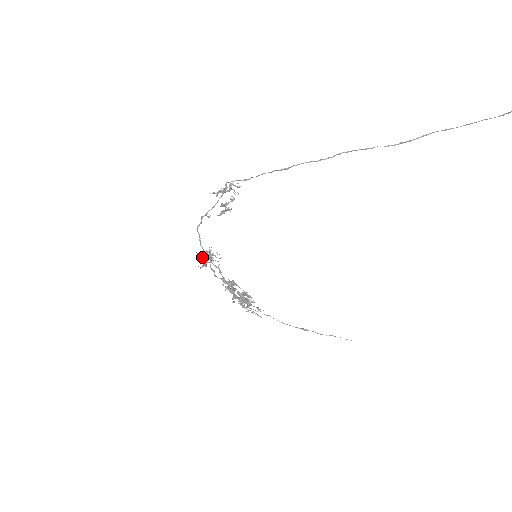
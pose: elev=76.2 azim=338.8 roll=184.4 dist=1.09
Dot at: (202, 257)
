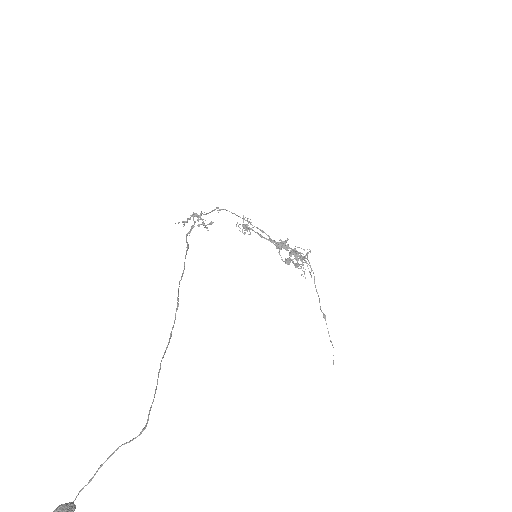
Dot at: occluded
